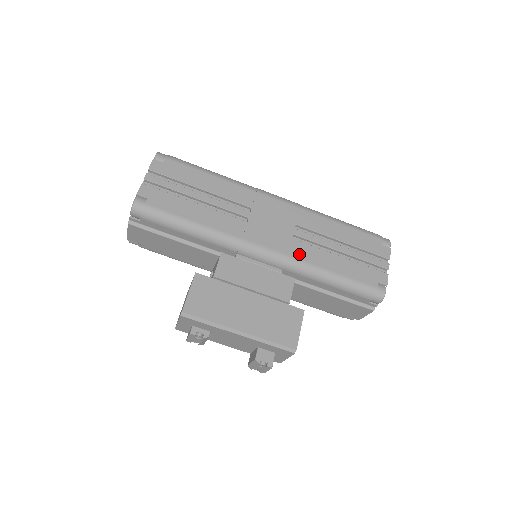
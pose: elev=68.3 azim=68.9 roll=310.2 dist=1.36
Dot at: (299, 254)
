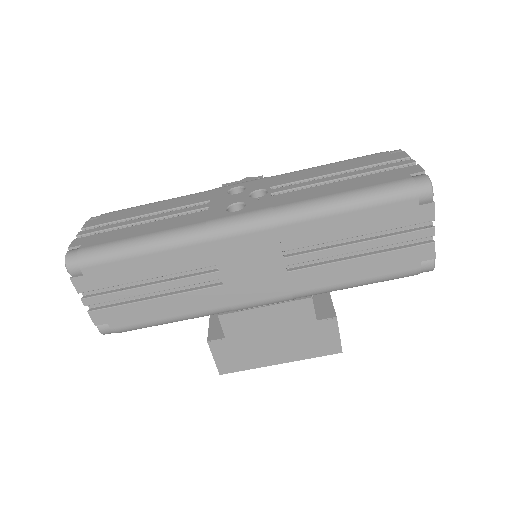
Dot at: (304, 285)
